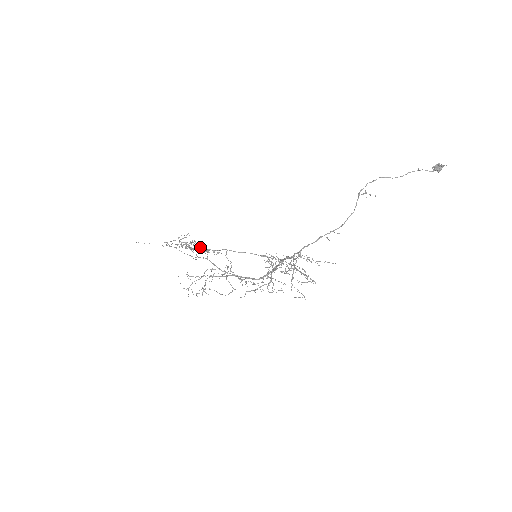
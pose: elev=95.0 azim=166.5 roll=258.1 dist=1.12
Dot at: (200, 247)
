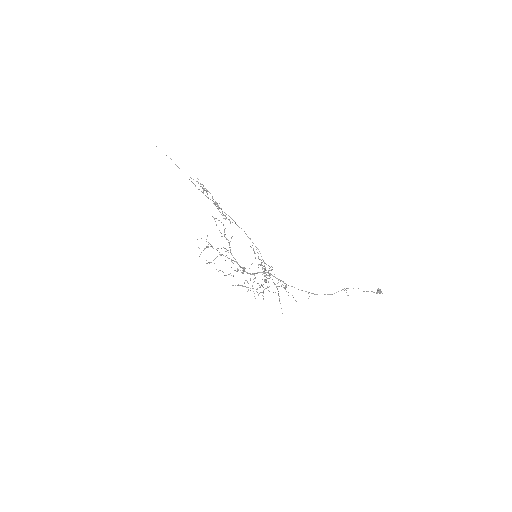
Dot at: occluded
